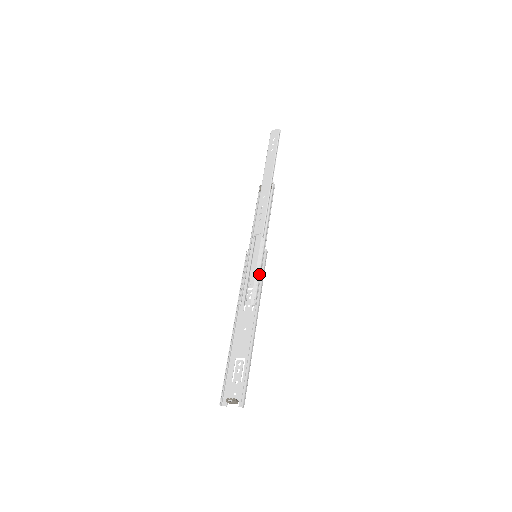
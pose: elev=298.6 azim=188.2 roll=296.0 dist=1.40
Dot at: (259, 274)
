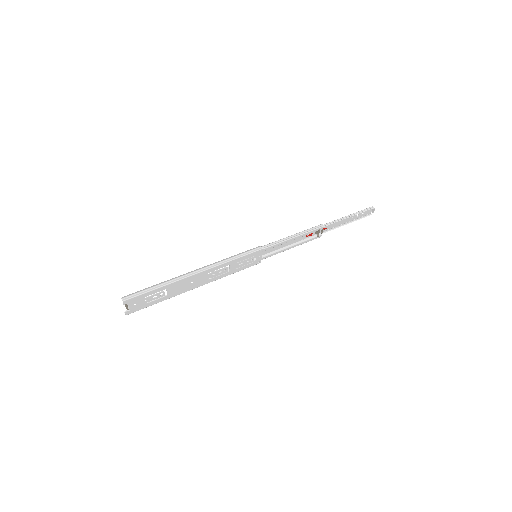
Dot at: (237, 256)
